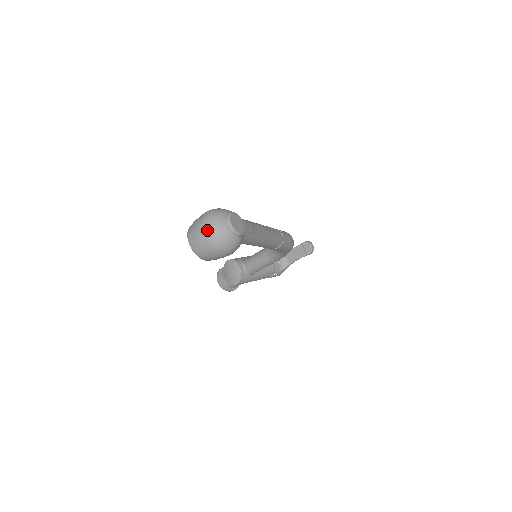
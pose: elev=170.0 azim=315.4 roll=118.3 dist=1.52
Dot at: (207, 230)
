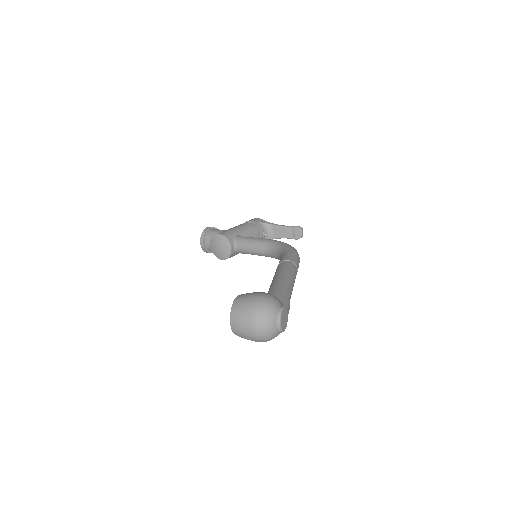
Dot at: (256, 328)
